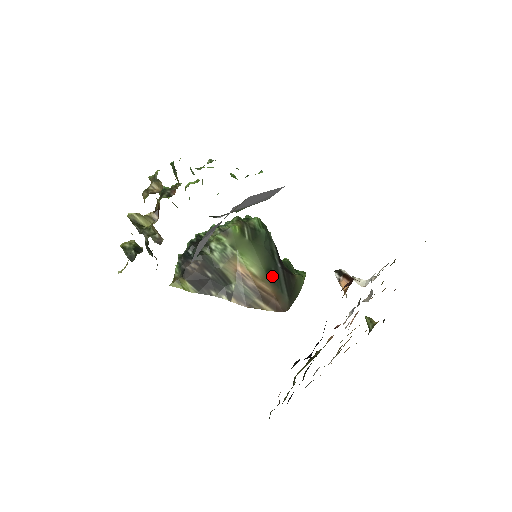
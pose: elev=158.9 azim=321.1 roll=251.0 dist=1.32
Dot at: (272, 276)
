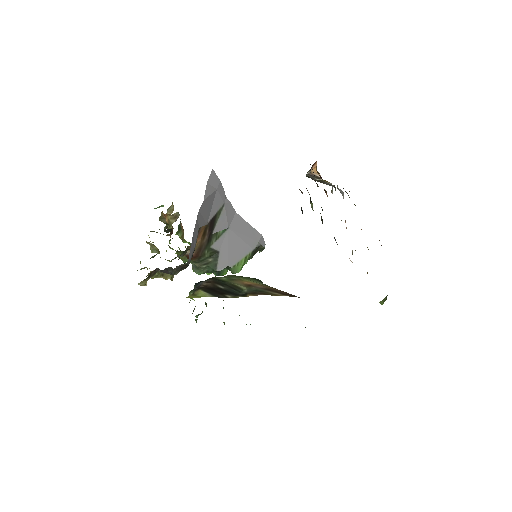
Dot at: occluded
